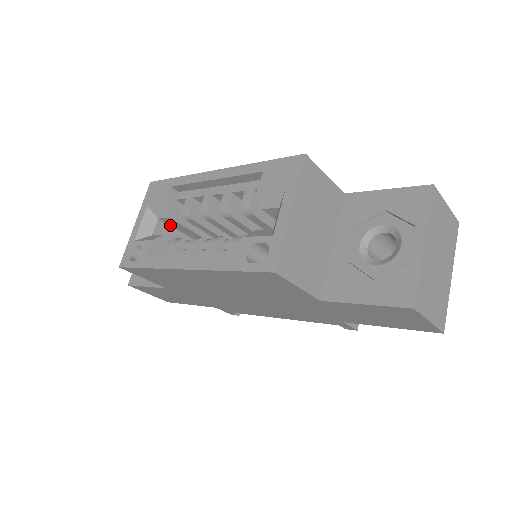
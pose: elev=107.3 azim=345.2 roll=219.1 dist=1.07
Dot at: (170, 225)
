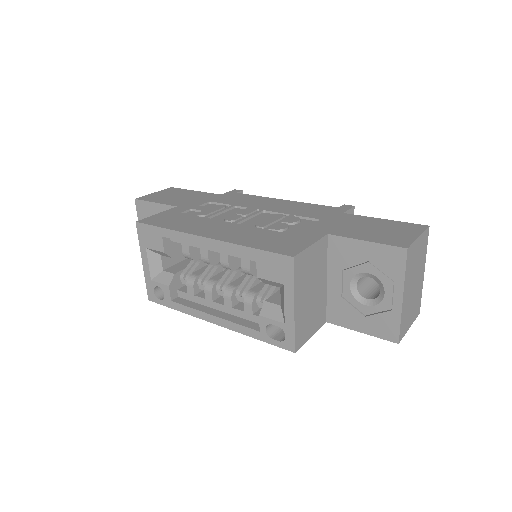
Dot at: occluded
